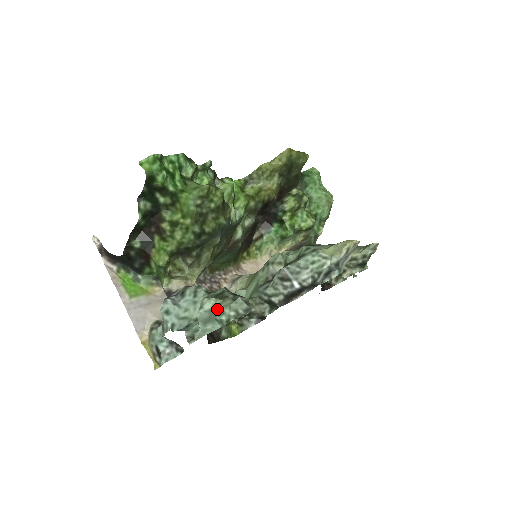
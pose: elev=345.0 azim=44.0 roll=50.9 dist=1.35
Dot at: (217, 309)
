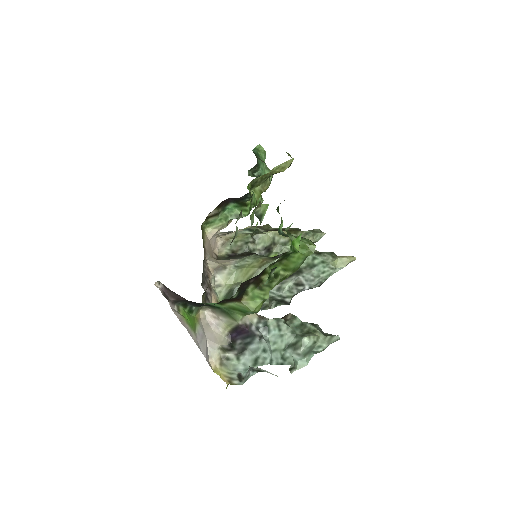
Dot at: (316, 344)
